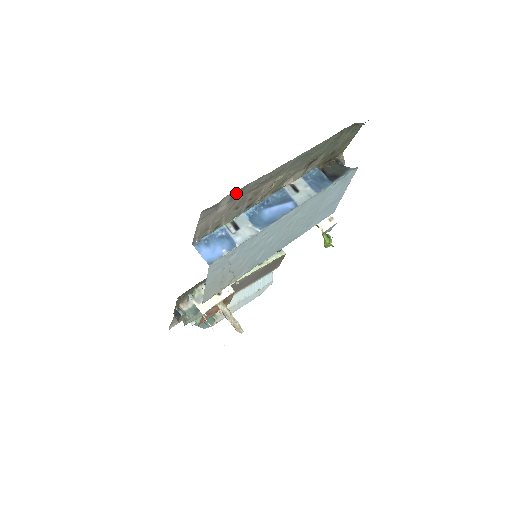
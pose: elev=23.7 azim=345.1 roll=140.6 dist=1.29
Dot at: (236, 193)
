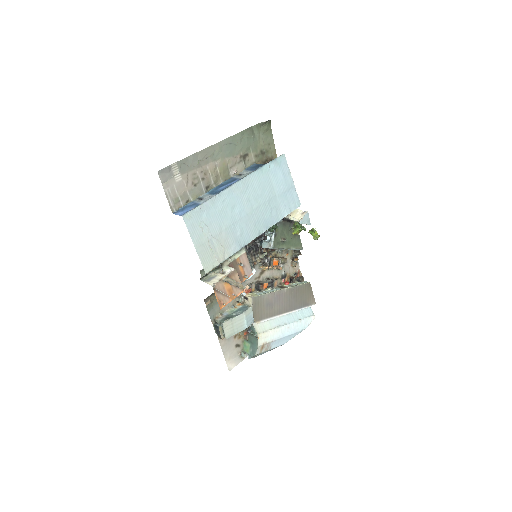
Dot at: (181, 164)
